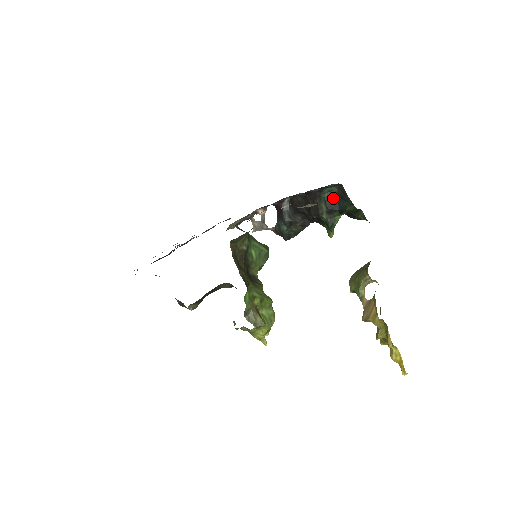
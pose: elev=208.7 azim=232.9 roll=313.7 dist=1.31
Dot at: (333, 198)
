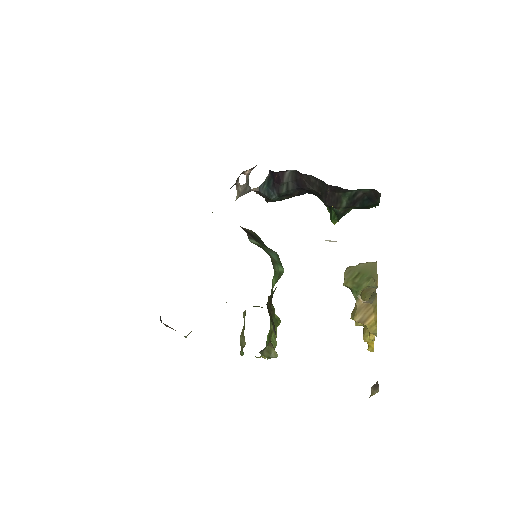
Dot at: (360, 196)
